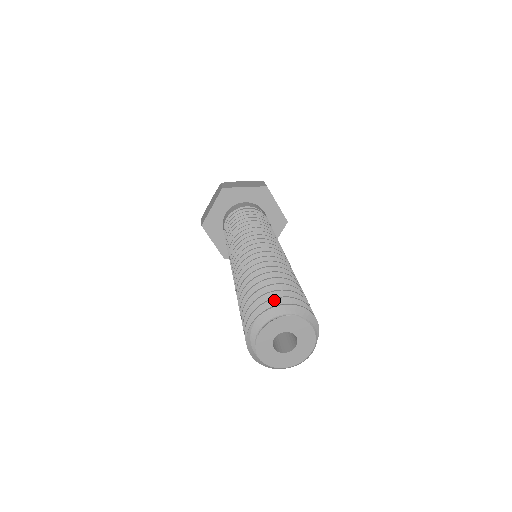
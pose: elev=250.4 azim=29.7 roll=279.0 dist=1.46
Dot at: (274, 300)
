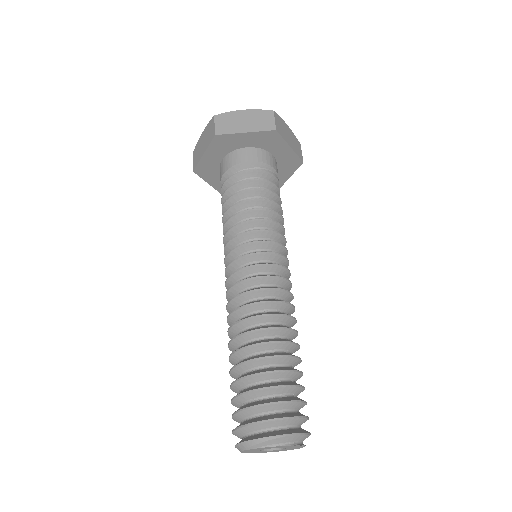
Dot at: (300, 419)
